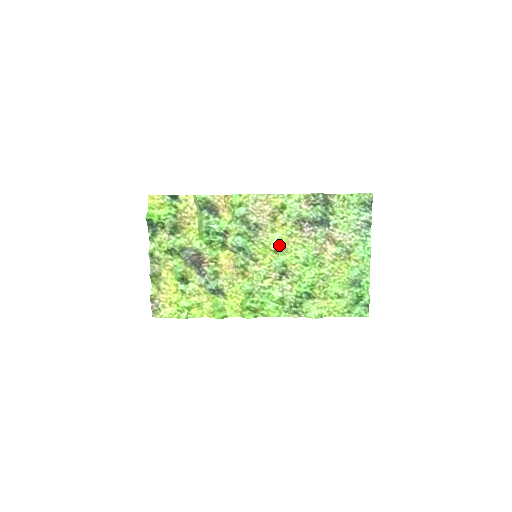
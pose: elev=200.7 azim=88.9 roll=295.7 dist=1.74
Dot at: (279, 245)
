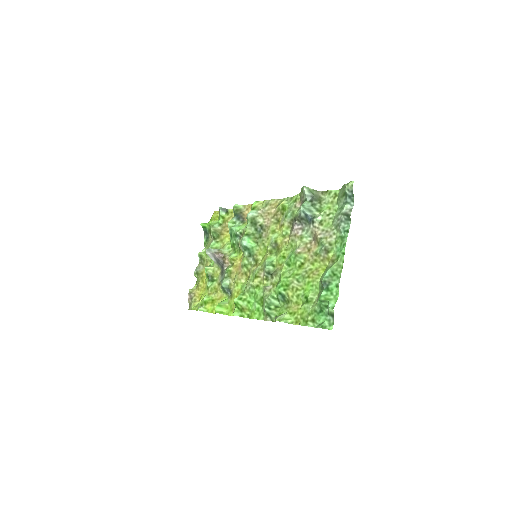
Dot at: (275, 246)
